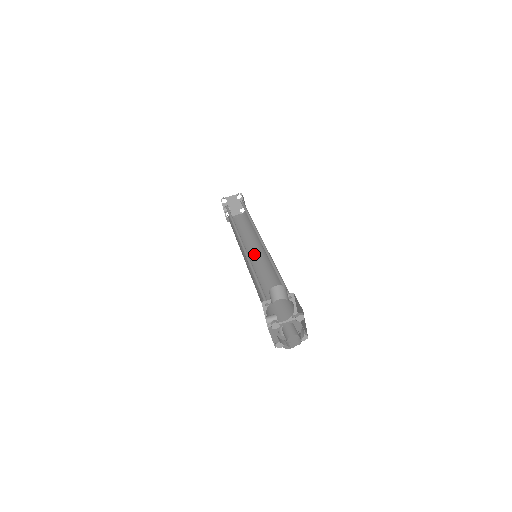
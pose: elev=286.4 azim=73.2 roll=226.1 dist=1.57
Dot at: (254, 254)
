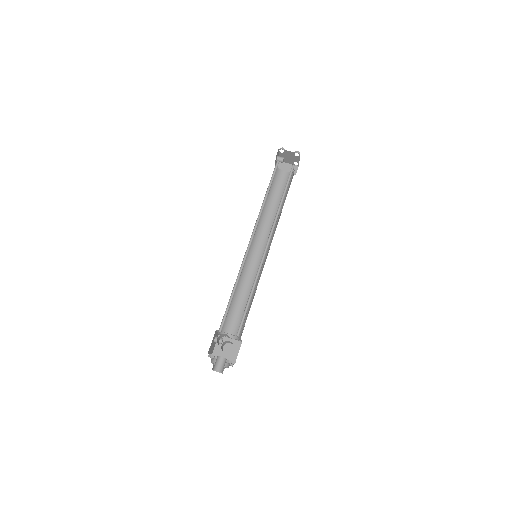
Dot at: (263, 241)
